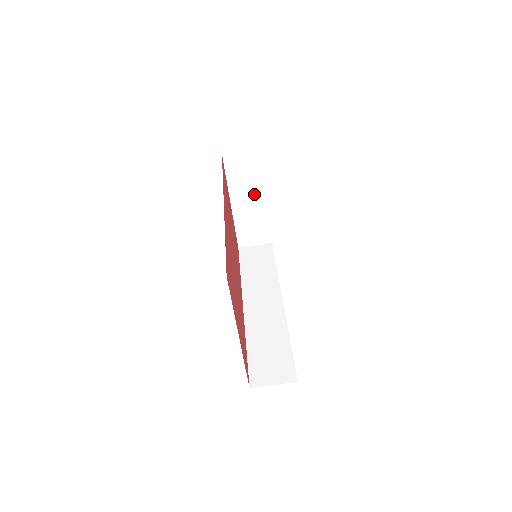
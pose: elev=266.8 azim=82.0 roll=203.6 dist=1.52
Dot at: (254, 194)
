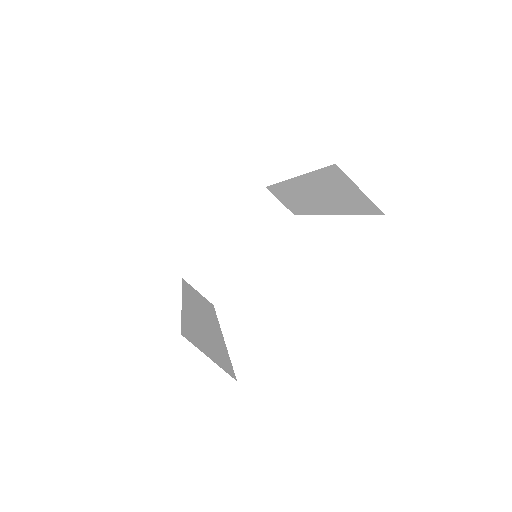
Dot at: (250, 244)
